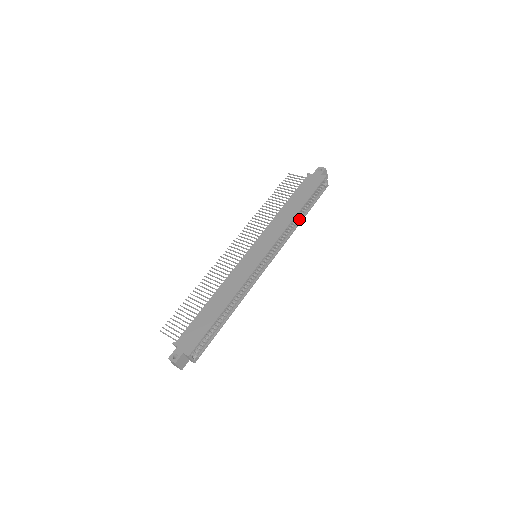
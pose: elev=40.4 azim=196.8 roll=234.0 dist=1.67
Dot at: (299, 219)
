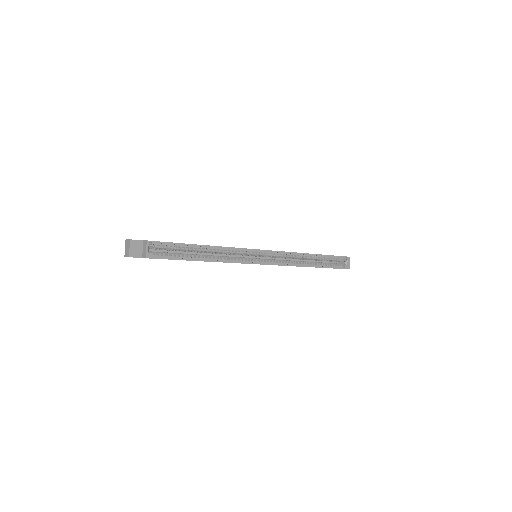
Dot at: (310, 264)
